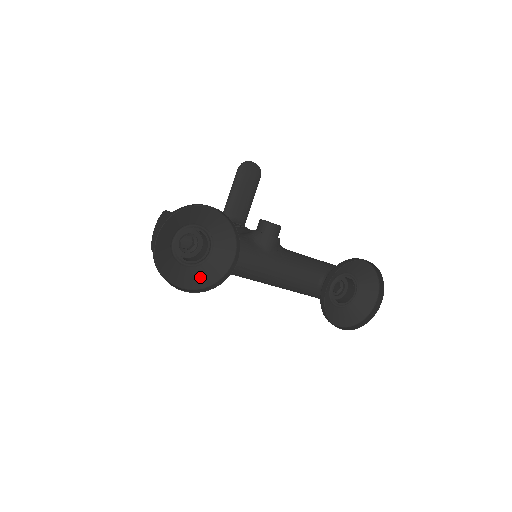
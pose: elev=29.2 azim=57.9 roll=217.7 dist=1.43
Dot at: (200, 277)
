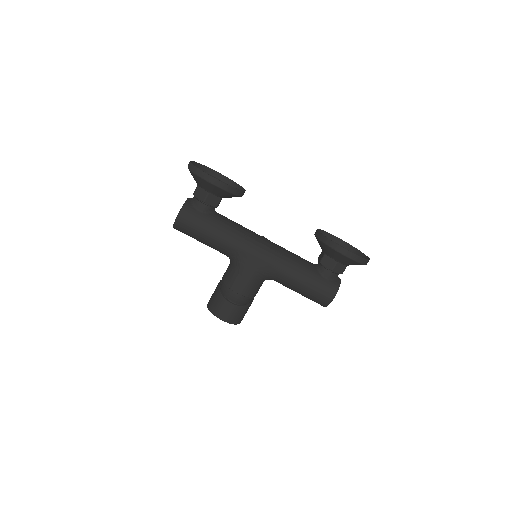
Dot at: (222, 193)
